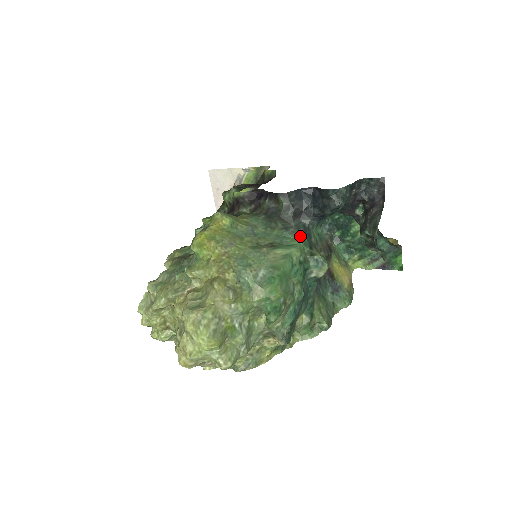
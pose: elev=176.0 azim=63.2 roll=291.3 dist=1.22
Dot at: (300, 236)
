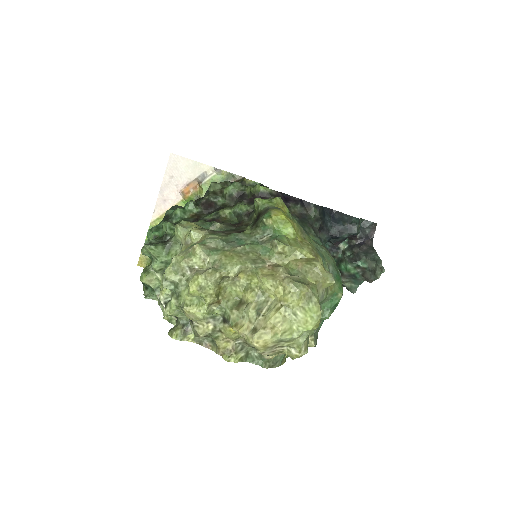
Dot at: occluded
